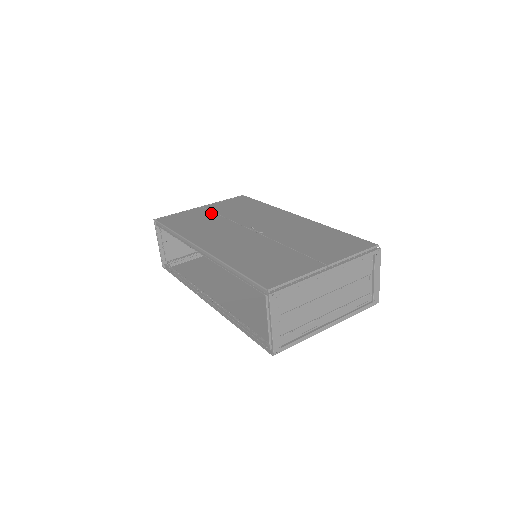
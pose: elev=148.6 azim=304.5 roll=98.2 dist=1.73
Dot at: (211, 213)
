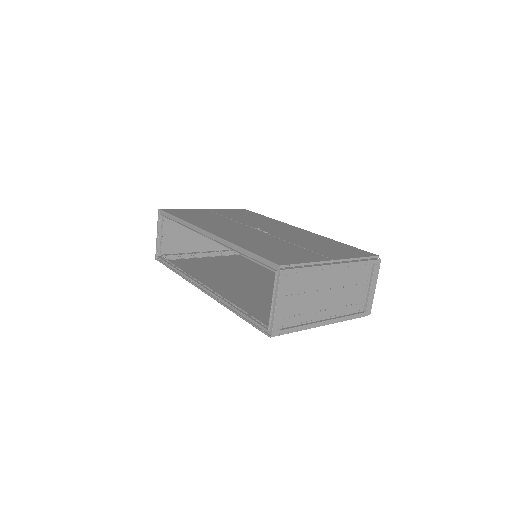
Dot at: (215, 214)
